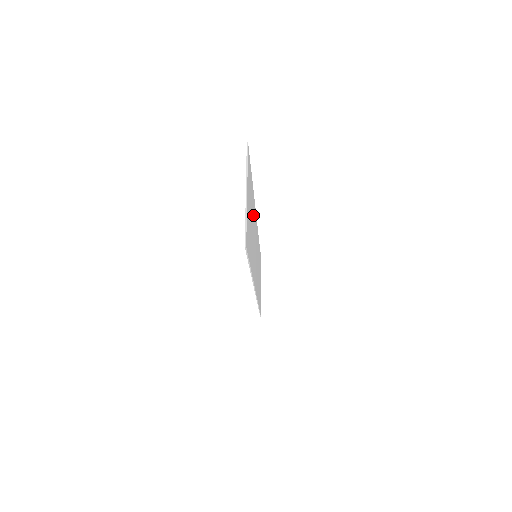
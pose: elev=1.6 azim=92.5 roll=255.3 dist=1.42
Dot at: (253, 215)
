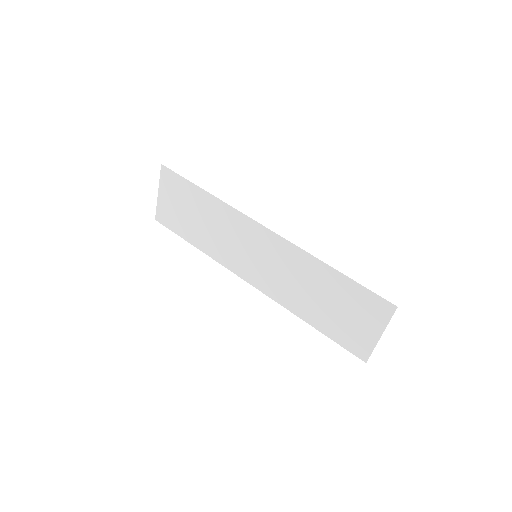
Dot at: (313, 276)
